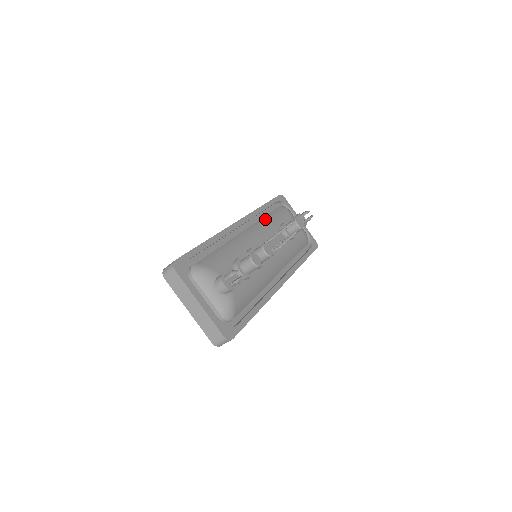
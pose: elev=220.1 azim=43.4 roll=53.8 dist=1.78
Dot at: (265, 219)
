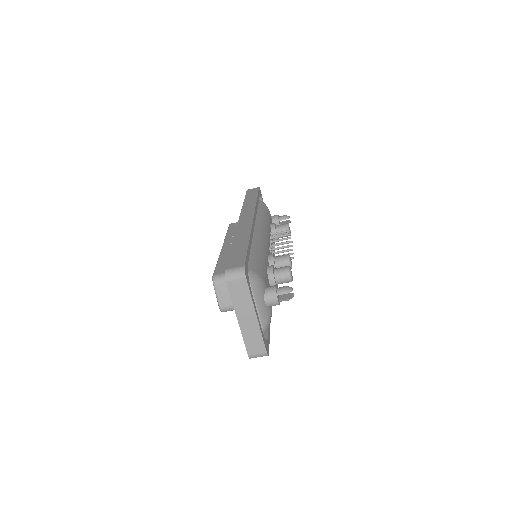
Dot at: (262, 216)
